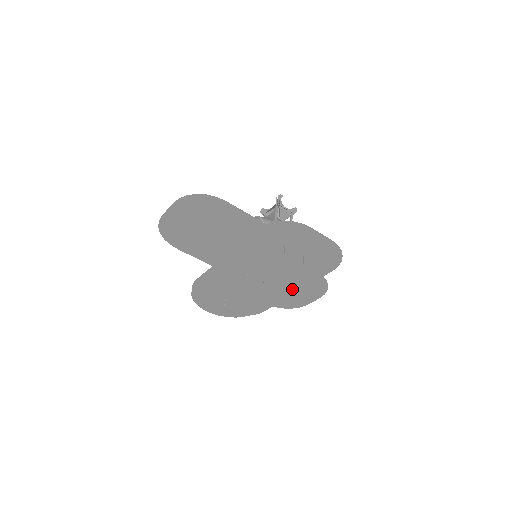
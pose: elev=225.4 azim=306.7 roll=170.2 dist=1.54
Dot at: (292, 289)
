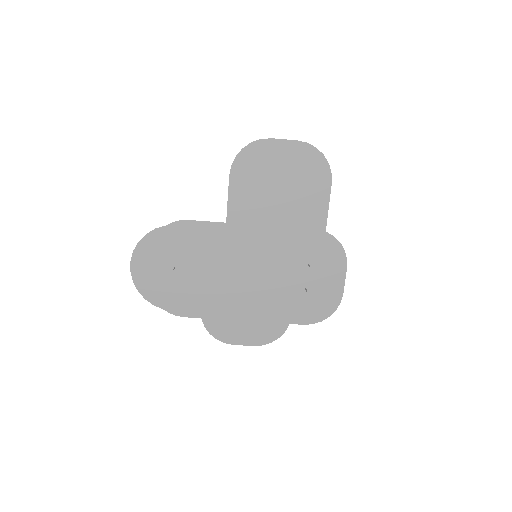
Dot at: (247, 314)
